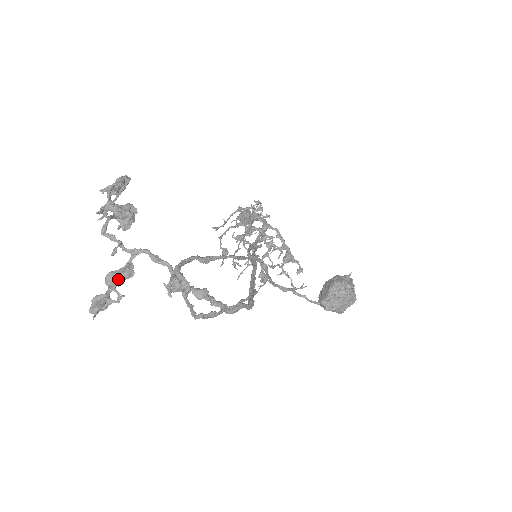
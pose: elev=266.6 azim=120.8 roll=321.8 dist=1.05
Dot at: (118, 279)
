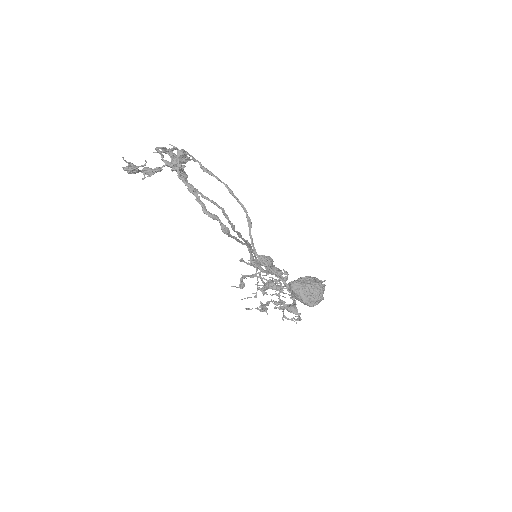
Dot at: (150, 170)
